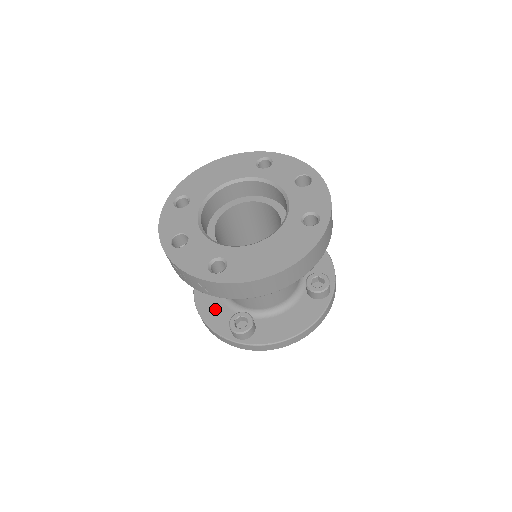
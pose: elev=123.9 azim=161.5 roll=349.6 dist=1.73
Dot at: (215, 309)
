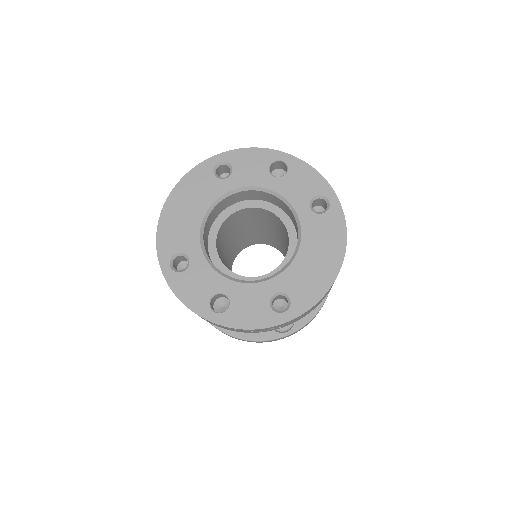
Dot at: occluded
